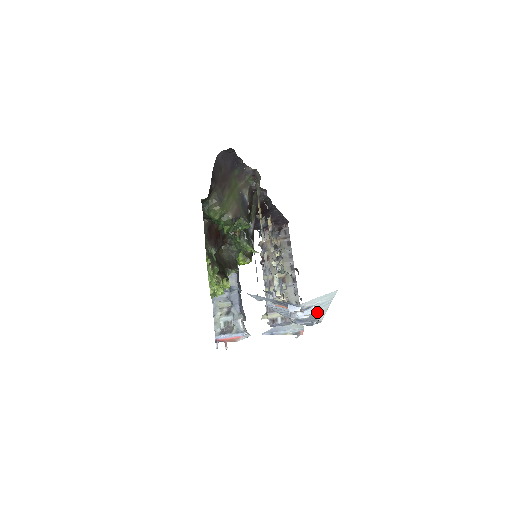
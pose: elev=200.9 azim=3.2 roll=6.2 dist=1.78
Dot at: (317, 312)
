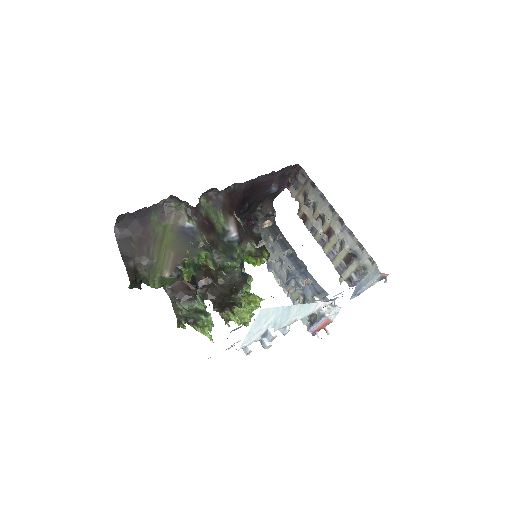
Dot at: (296, 316)
